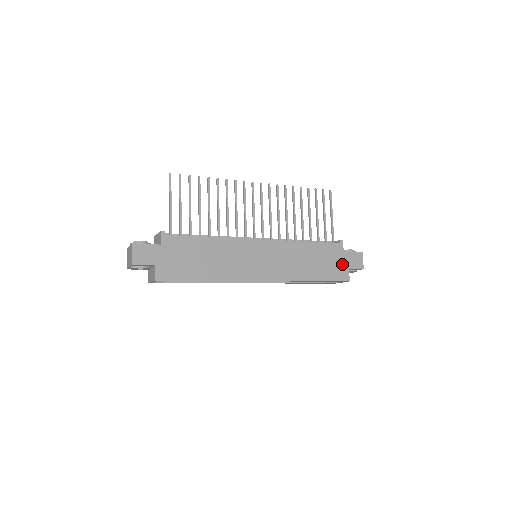
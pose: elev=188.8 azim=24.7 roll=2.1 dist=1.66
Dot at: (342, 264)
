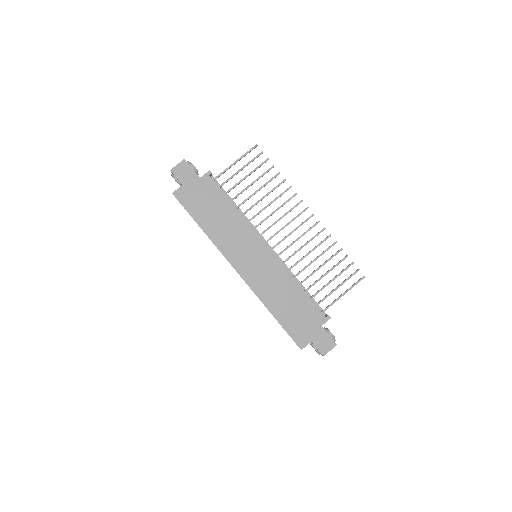
Dot at: (310, 332)
